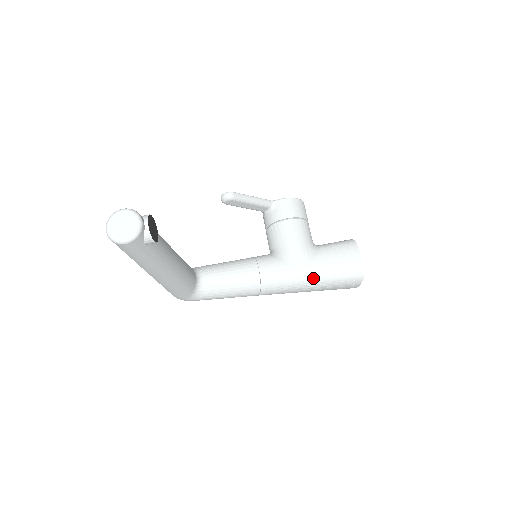
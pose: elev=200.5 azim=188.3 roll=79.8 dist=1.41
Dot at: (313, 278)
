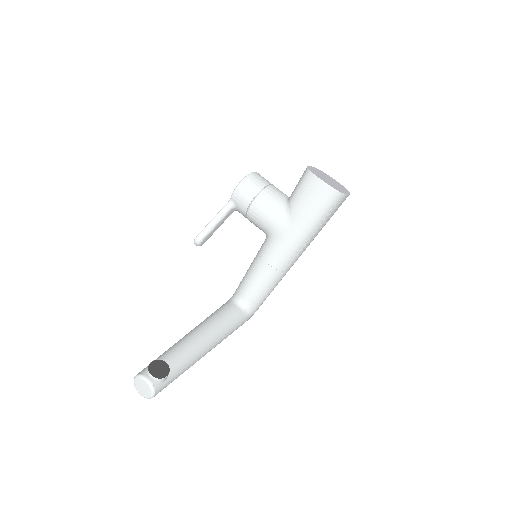
Dot at: (306, 232)
